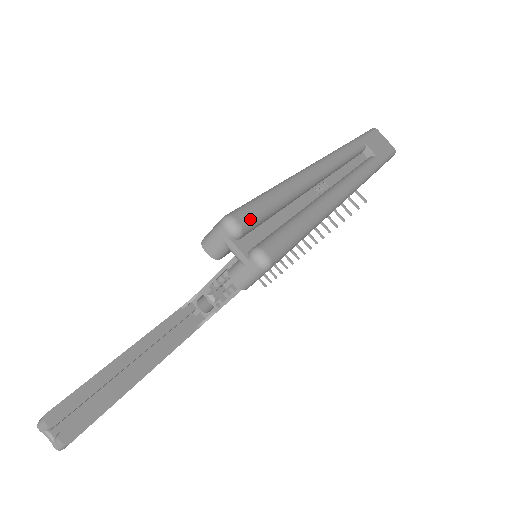
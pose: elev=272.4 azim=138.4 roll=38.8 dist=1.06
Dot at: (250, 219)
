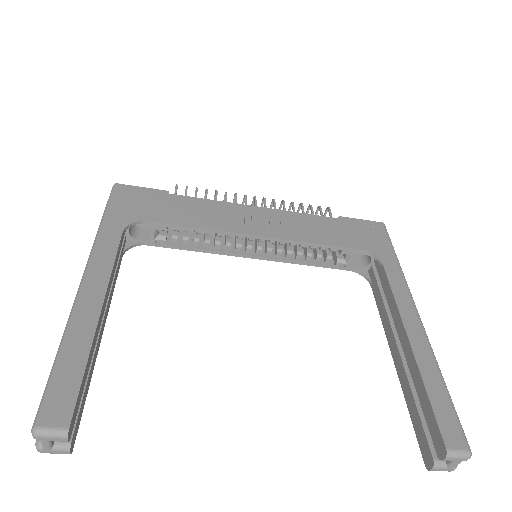
Dot at: occluded
